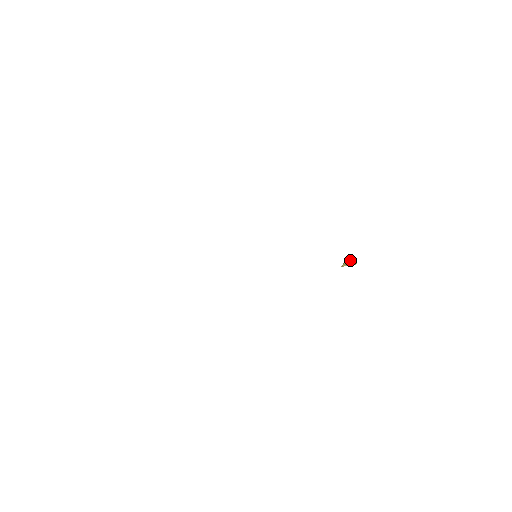
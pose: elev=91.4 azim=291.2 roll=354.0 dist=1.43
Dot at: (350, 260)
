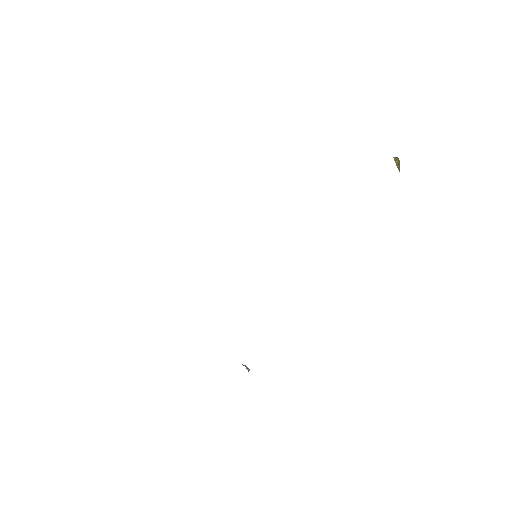
Dot at: (396, 160)
